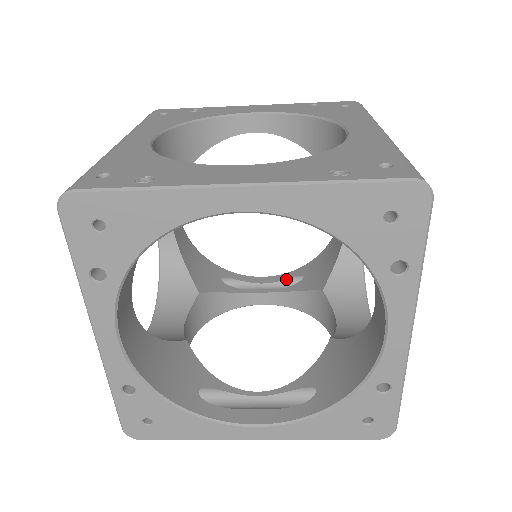
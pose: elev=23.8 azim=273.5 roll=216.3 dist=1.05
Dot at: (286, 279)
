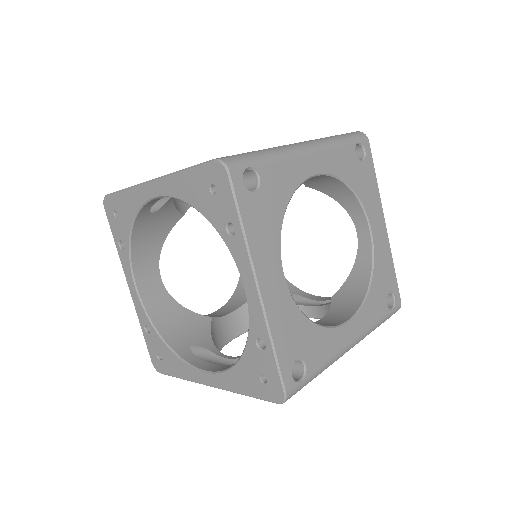
Dot at: occluded
